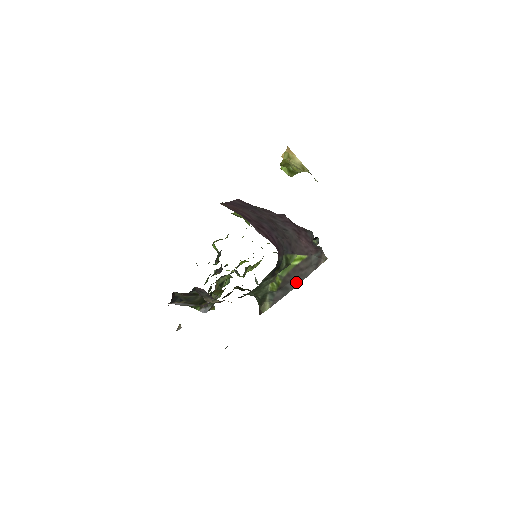
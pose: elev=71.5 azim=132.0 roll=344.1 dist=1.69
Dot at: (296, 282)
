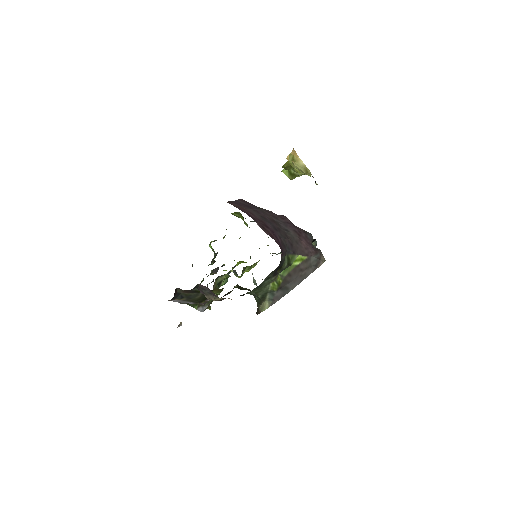
Dot at: (296, 282)
